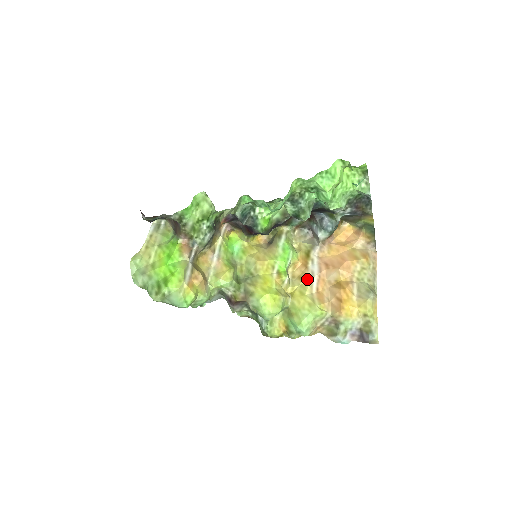
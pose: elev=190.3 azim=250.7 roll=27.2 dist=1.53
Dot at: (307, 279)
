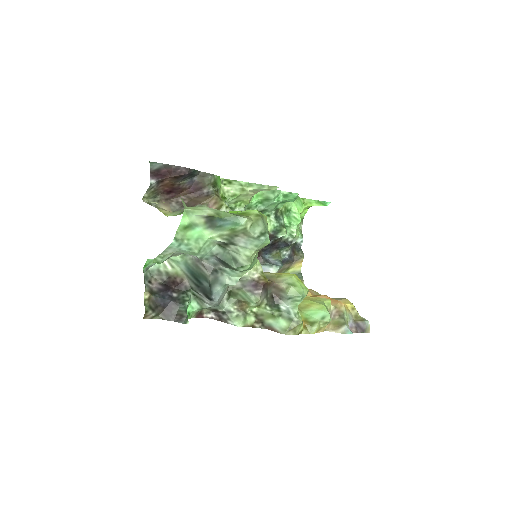
Dot at: occluded
